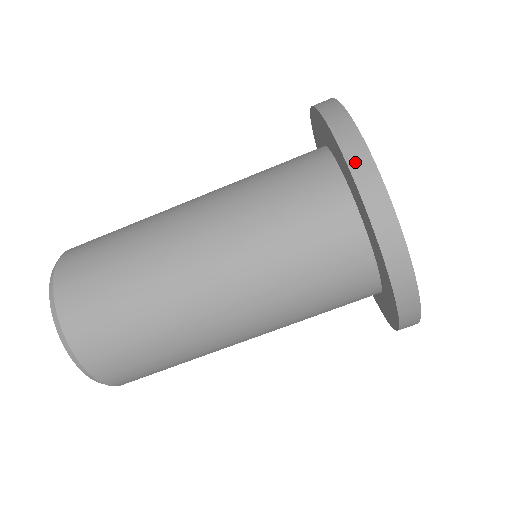
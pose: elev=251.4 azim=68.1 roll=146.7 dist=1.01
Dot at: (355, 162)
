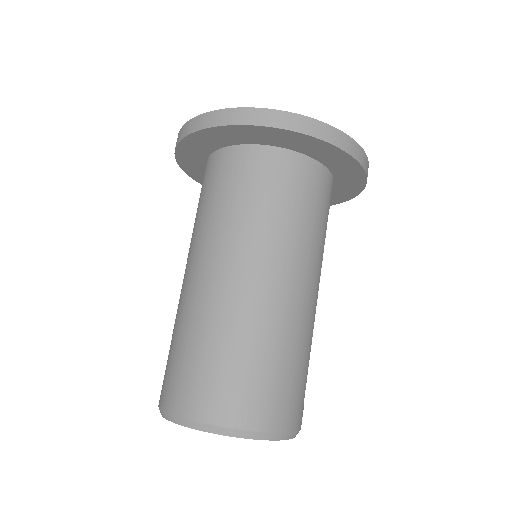
Dot at: occluded
